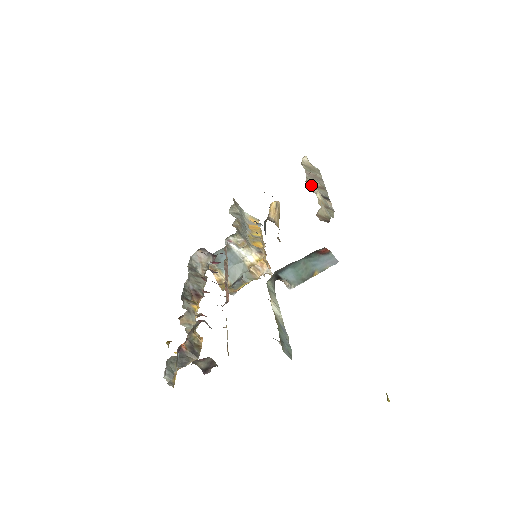
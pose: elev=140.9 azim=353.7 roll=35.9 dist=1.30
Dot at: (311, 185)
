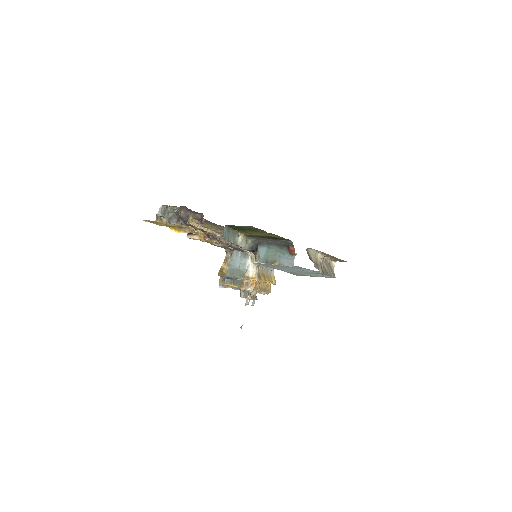
Dot at: occluded
